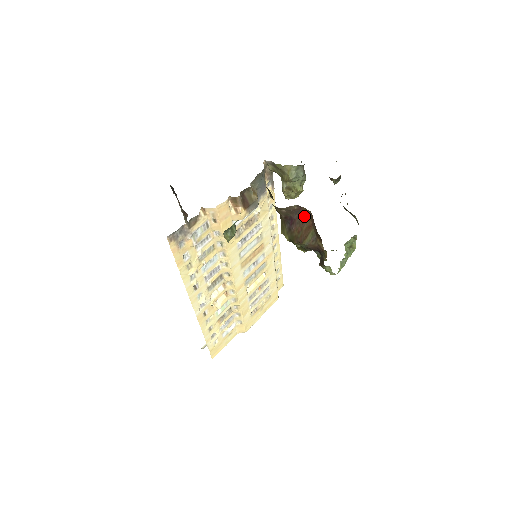
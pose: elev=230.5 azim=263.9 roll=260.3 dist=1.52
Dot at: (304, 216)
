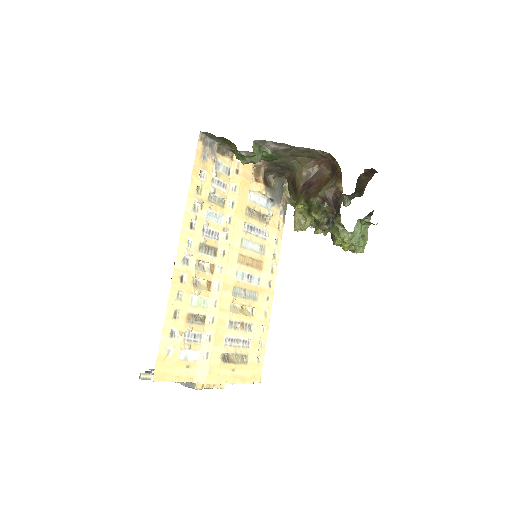
Dot at: (323, 177)
